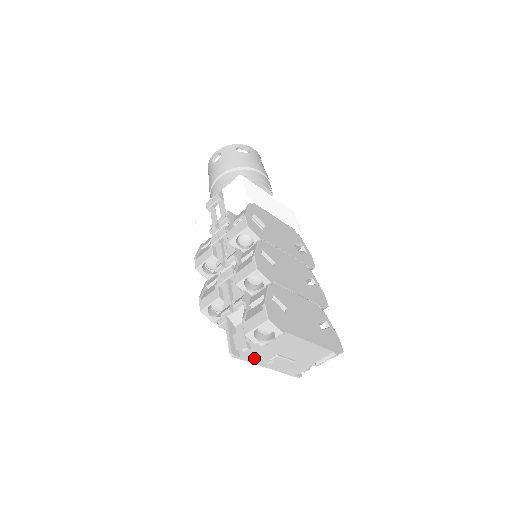
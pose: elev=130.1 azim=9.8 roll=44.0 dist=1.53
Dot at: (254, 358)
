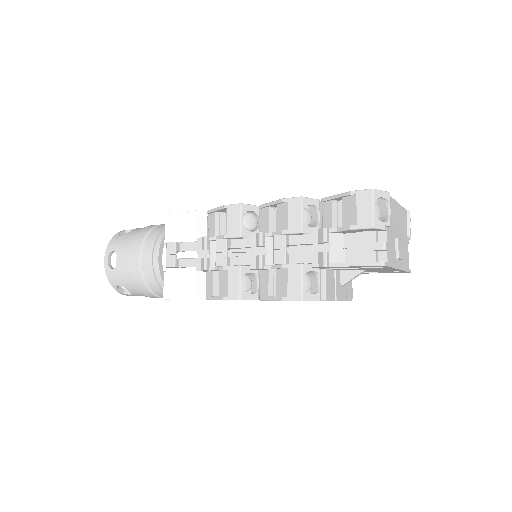
Dot at: (391, 257)
